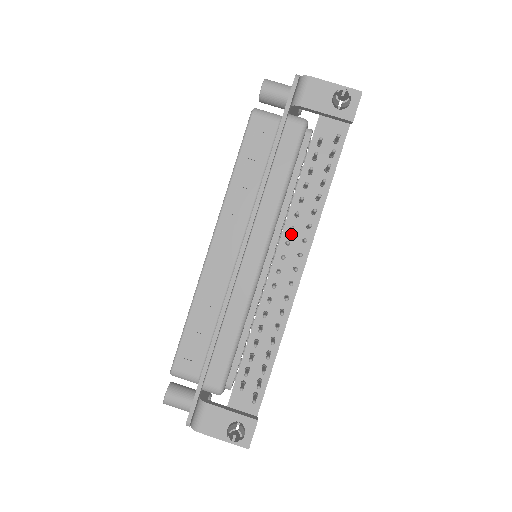
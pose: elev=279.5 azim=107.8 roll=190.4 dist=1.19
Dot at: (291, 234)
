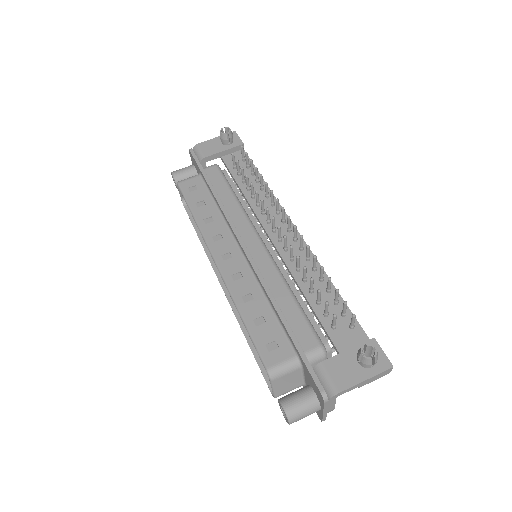
Dot at: (266, 216)
